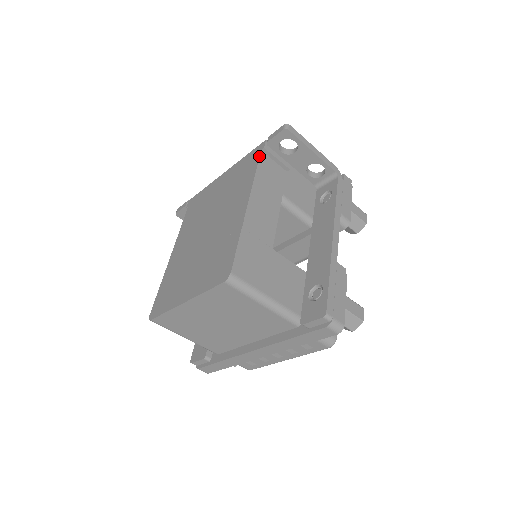
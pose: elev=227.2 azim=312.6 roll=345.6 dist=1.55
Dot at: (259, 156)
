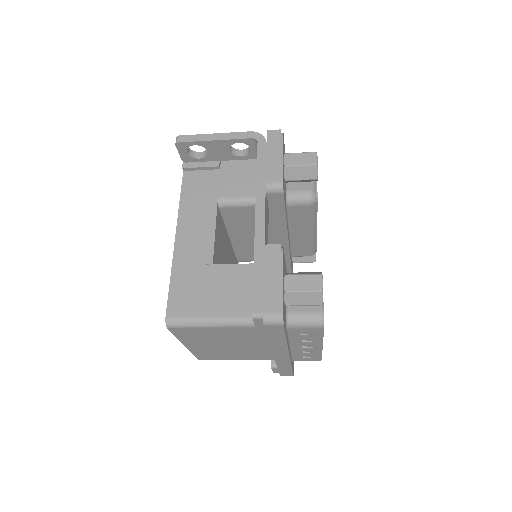
Dot at: (182, 179)
